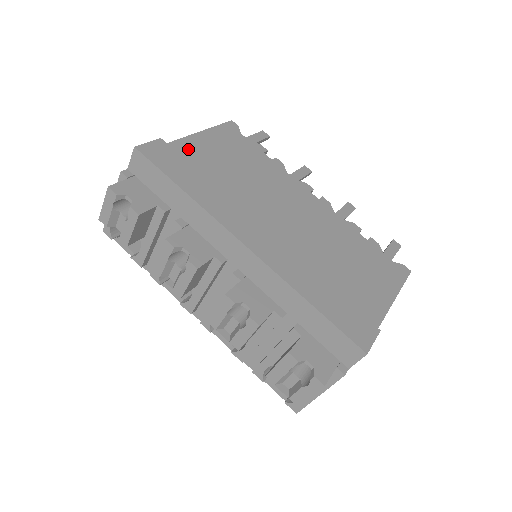
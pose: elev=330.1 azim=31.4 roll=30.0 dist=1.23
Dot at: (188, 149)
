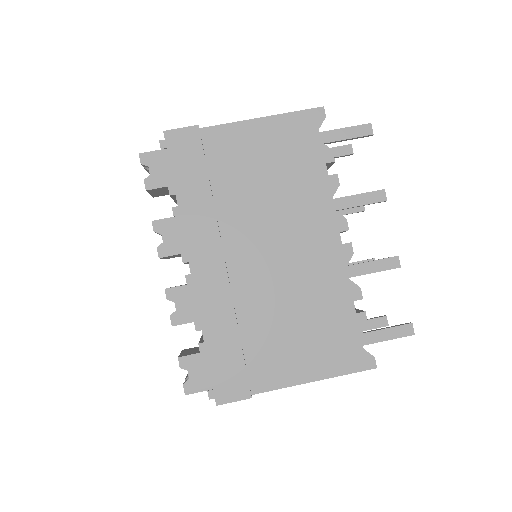
Dot at: (231, 138)
